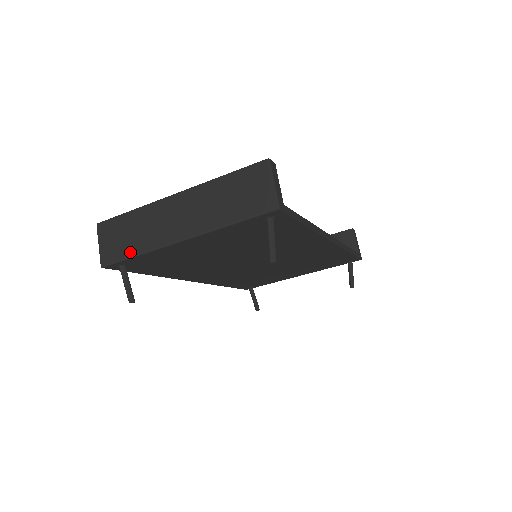
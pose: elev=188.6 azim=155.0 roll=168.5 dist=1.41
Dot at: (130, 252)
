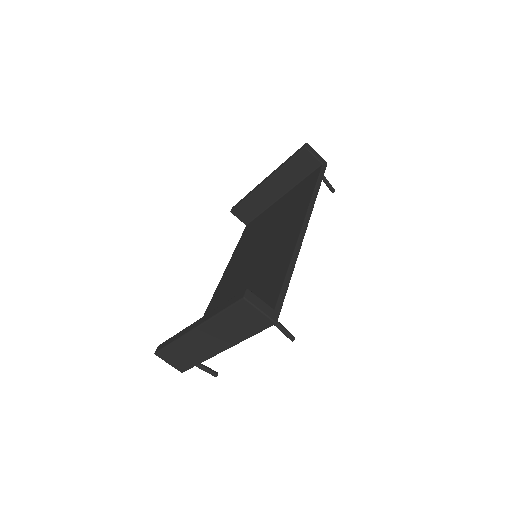
Dot at: (194, 363)
